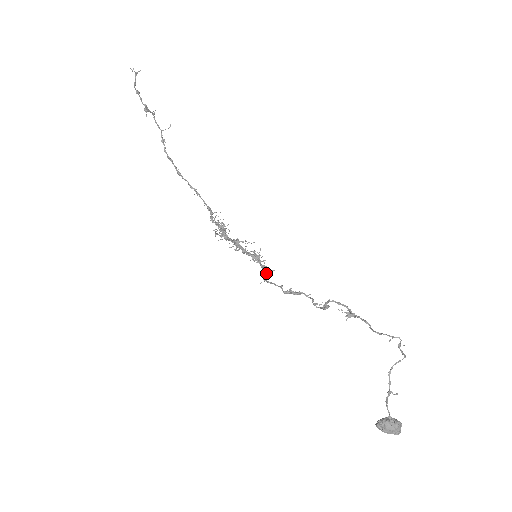
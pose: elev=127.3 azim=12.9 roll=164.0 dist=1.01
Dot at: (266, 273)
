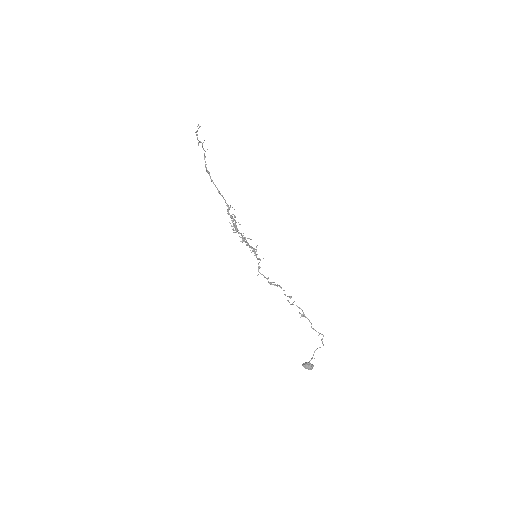
Dot at: occluded
